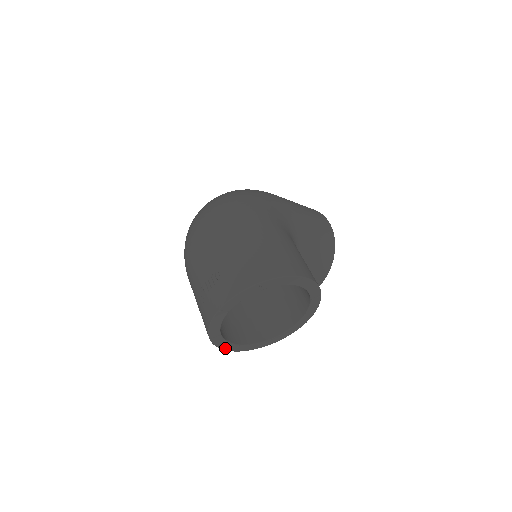
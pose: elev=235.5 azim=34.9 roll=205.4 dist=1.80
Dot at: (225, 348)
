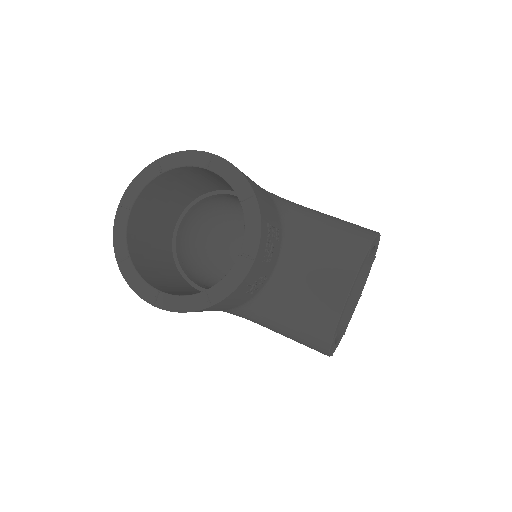
Dot at: (140, 293)
